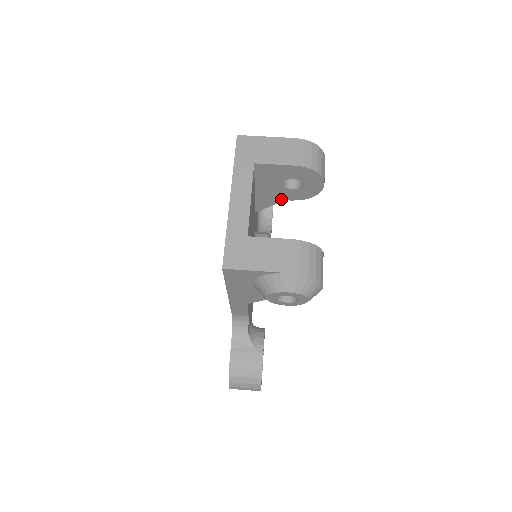
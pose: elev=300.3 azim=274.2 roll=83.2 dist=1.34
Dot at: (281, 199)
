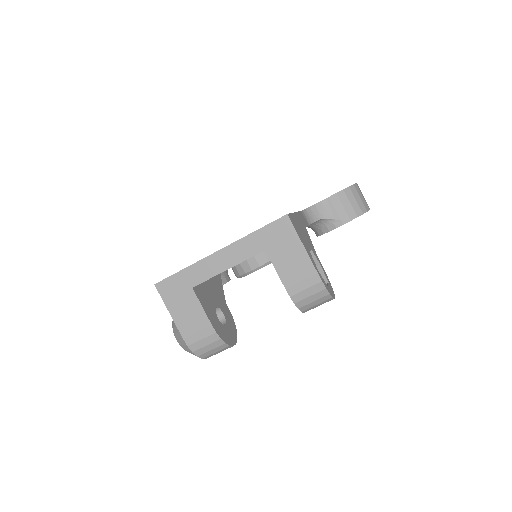
Dot at: occluded
